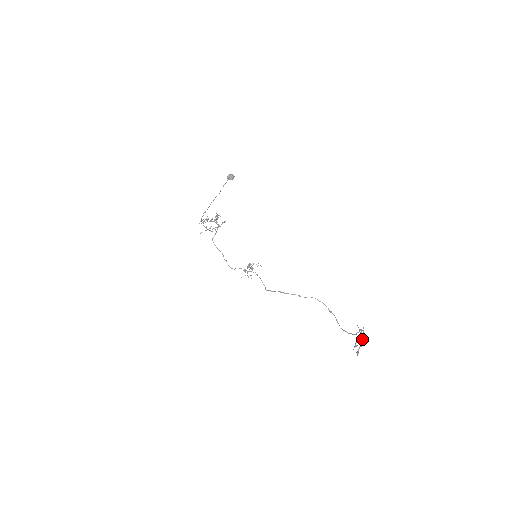
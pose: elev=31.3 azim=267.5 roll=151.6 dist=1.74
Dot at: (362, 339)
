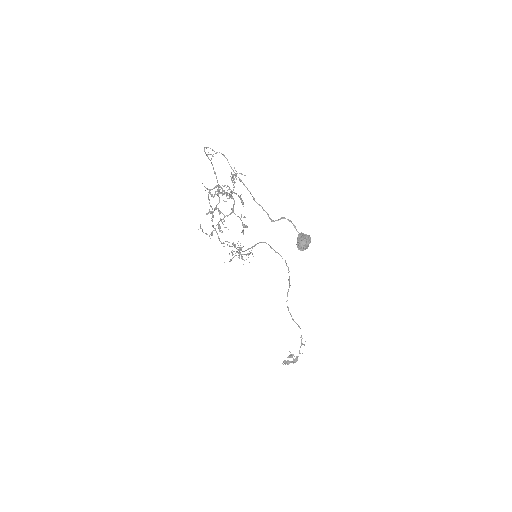
Dot at: occluded
